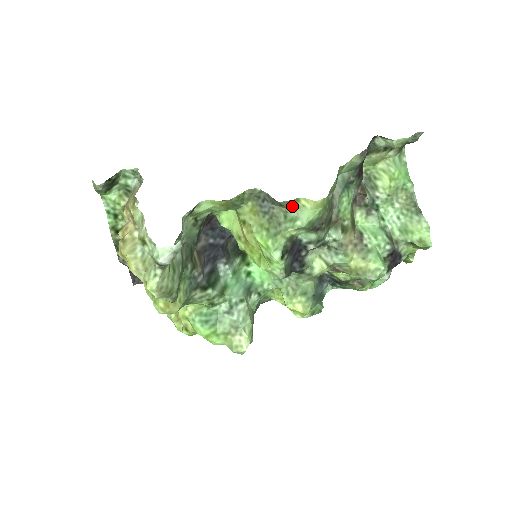
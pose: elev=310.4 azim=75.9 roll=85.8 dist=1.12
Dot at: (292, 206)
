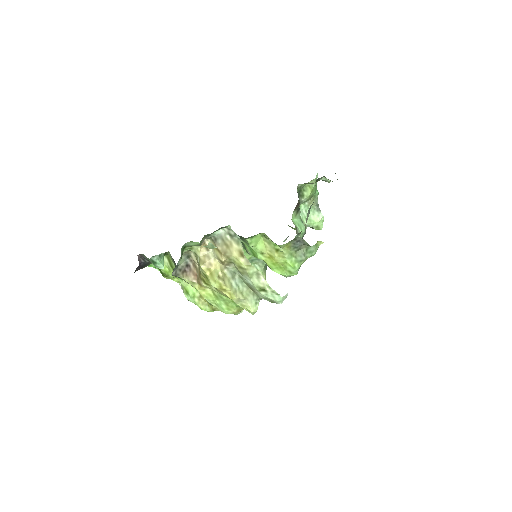
Dot at: (313, 245)
